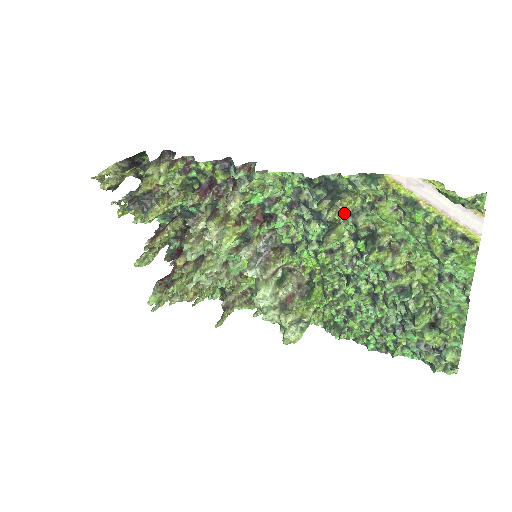
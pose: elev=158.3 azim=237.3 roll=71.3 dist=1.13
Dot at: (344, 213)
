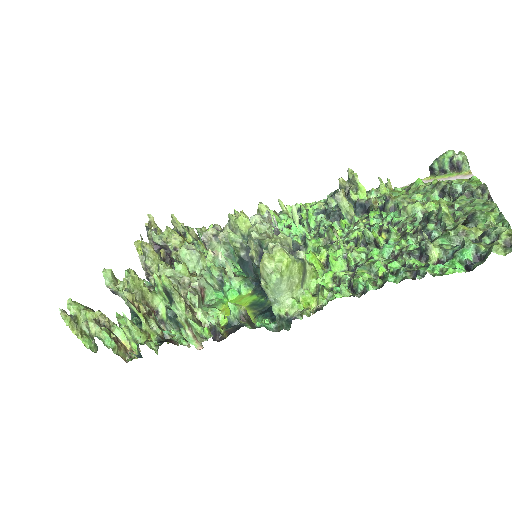
Dot at: (361, 184)
